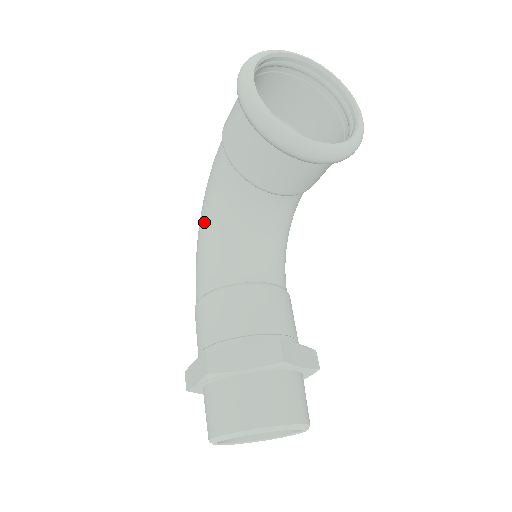
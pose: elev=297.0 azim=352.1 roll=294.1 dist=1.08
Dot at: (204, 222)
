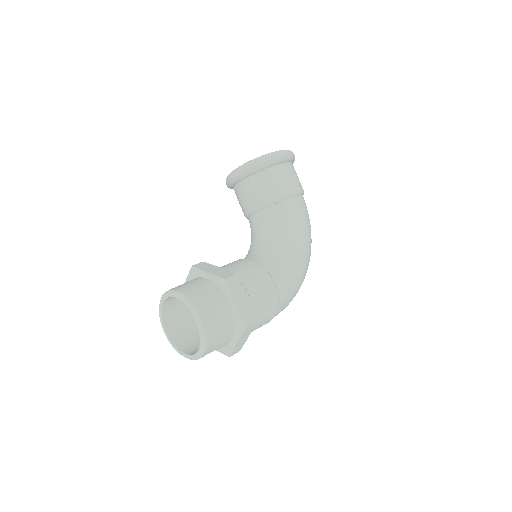
Dot at: occluded
